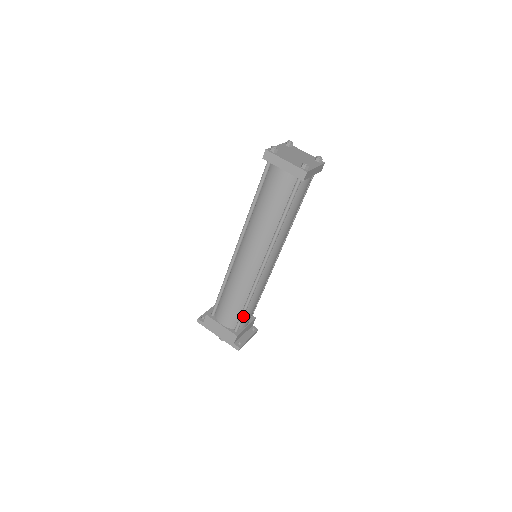
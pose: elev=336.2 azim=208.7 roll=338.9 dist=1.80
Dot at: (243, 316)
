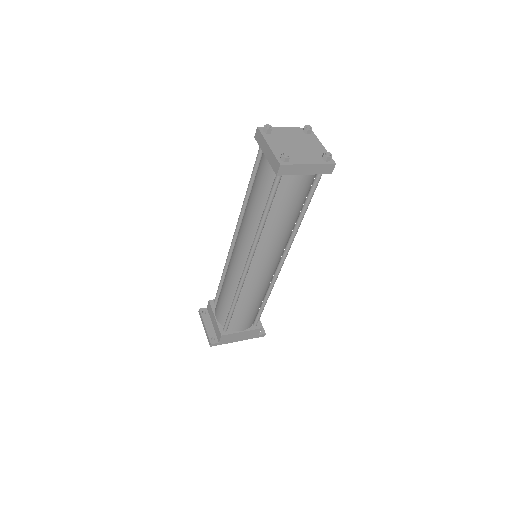
Dot at: (262, 311)
